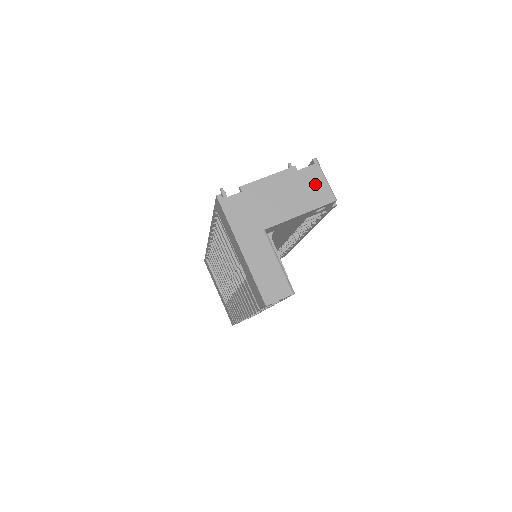
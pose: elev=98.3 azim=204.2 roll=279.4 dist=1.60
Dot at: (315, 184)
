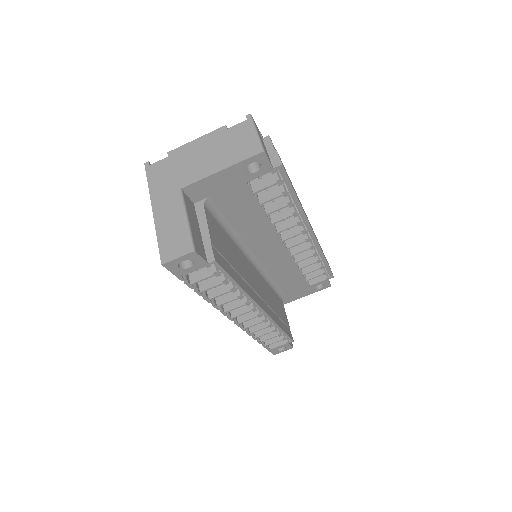
Dot at: (243, 139)
